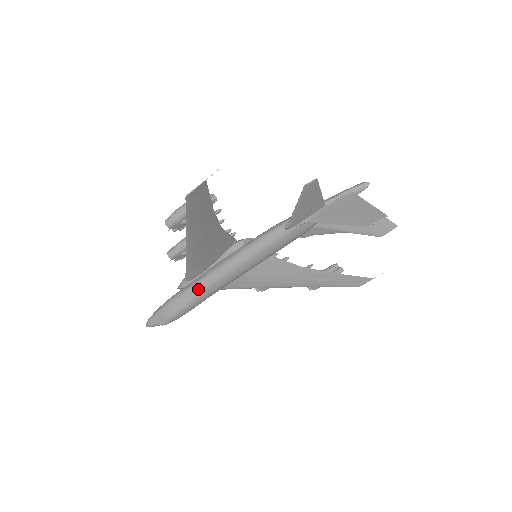
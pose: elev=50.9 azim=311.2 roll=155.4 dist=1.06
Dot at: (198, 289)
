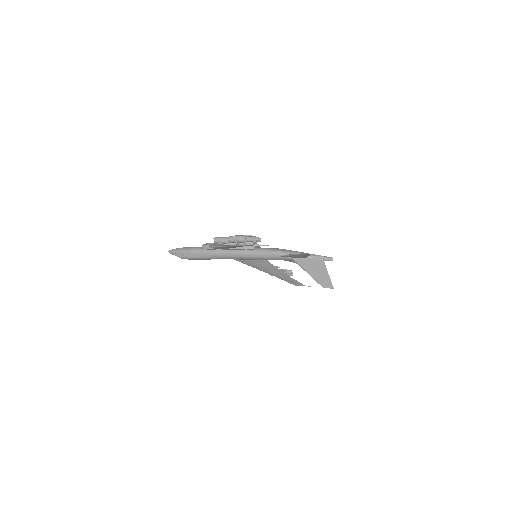
Dot at: (214, 254)
